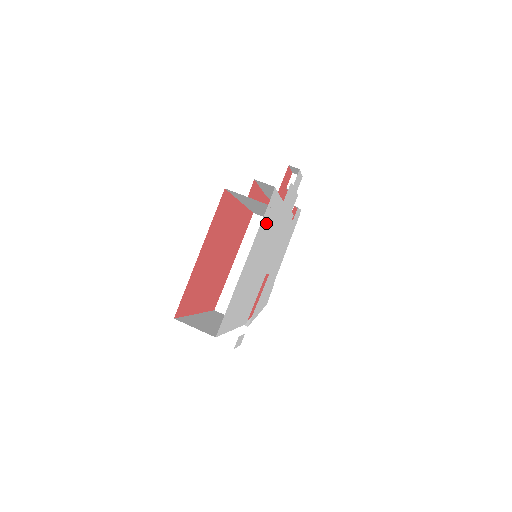
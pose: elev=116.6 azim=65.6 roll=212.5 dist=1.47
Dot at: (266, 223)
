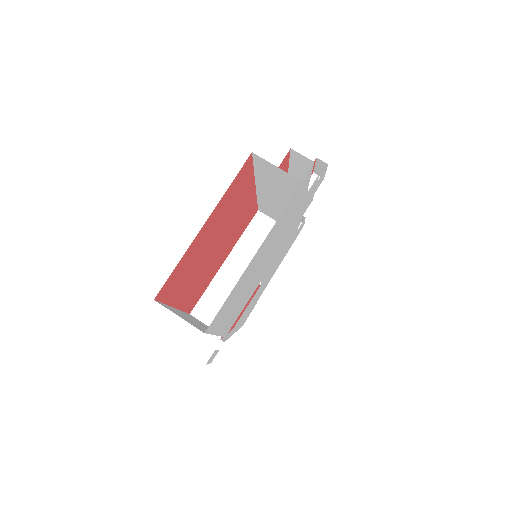
Dot at: (290, 207)
